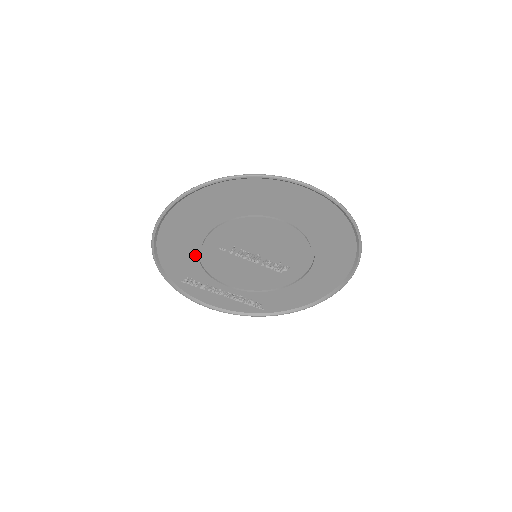
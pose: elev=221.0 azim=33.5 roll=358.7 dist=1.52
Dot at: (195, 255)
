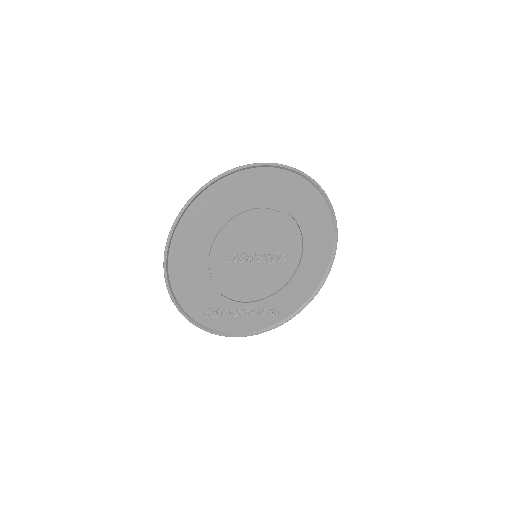
Dot at: (206, 279)
